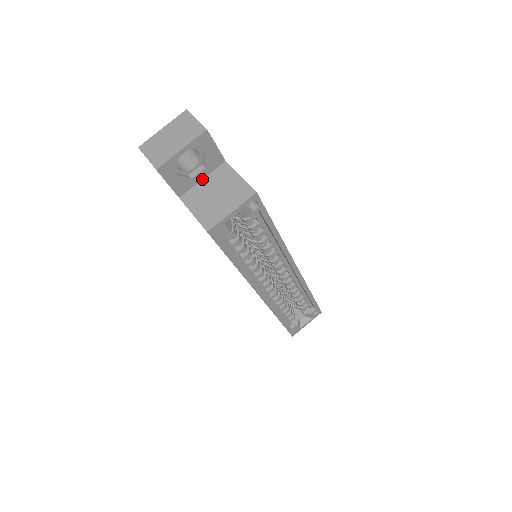
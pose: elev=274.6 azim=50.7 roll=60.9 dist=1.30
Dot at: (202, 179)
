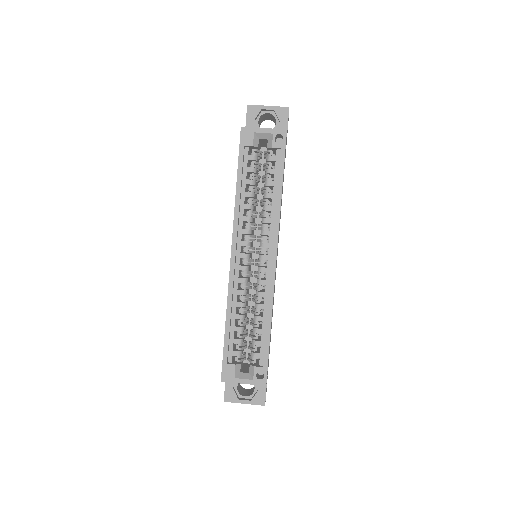
Dot at: occluded
